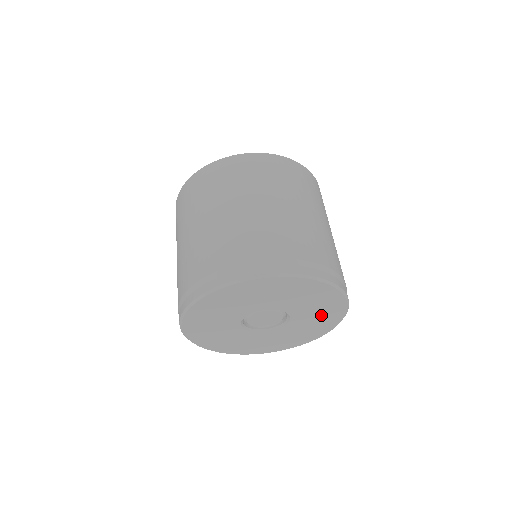
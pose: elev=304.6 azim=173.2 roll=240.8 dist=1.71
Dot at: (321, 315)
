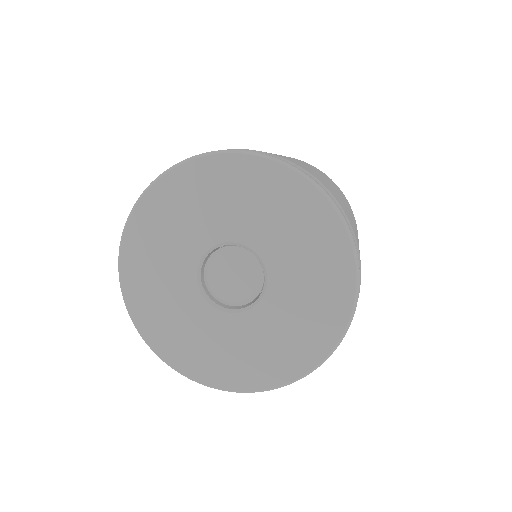
Dot at: (300, 327)
